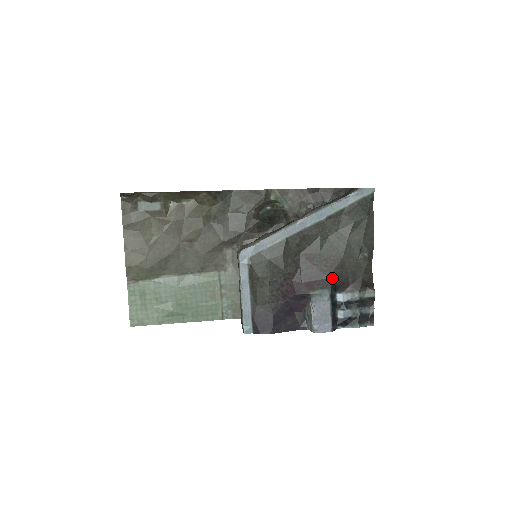
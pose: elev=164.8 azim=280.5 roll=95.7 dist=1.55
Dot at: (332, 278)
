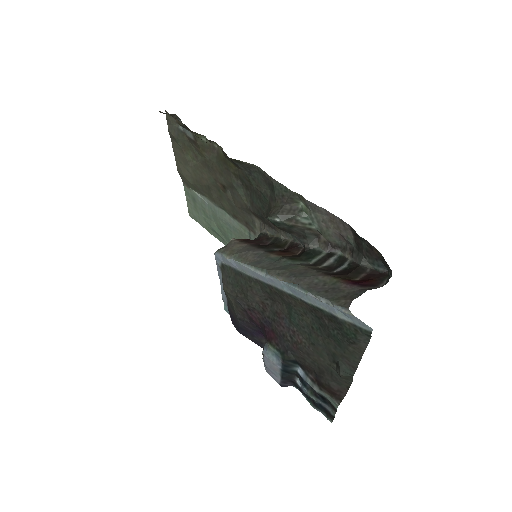
Dot at: (293, 352)
